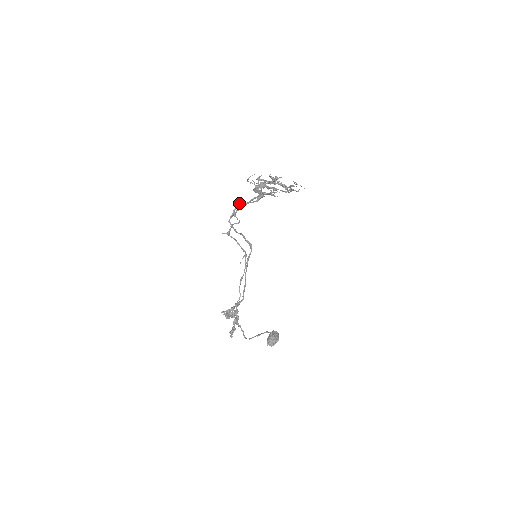
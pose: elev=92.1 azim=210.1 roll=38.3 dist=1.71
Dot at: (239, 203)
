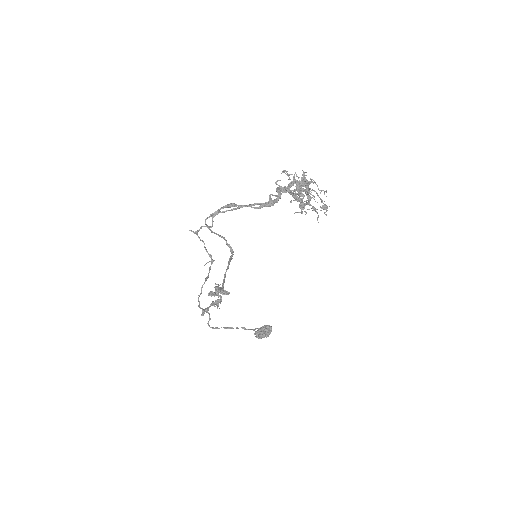
Dot at: (229, 204)
